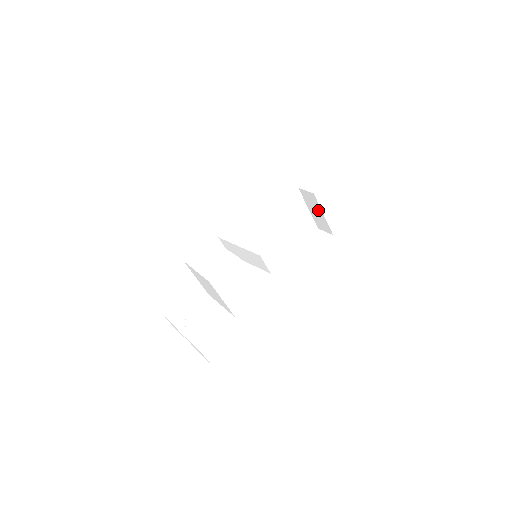
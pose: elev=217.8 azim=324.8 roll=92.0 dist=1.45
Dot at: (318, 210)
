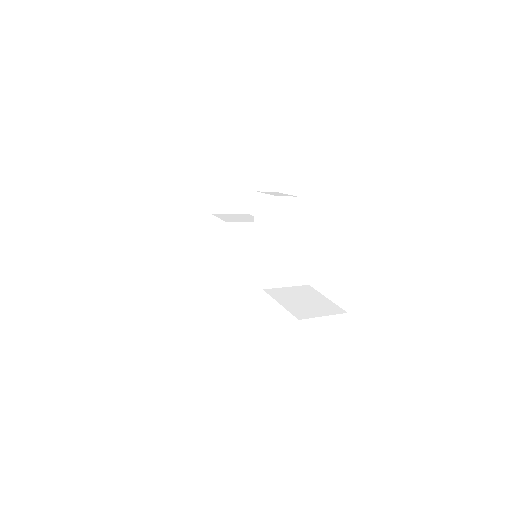
Dot at: occluded
